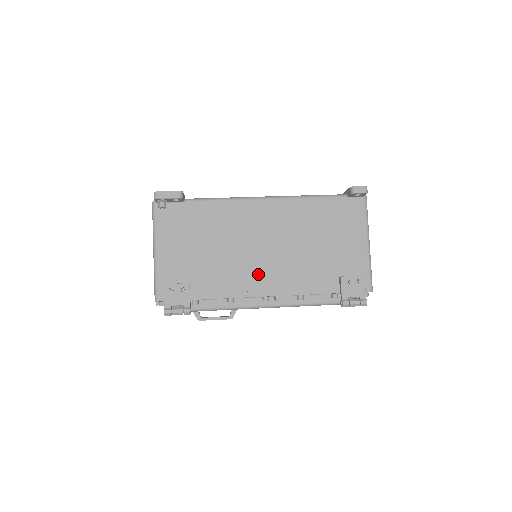
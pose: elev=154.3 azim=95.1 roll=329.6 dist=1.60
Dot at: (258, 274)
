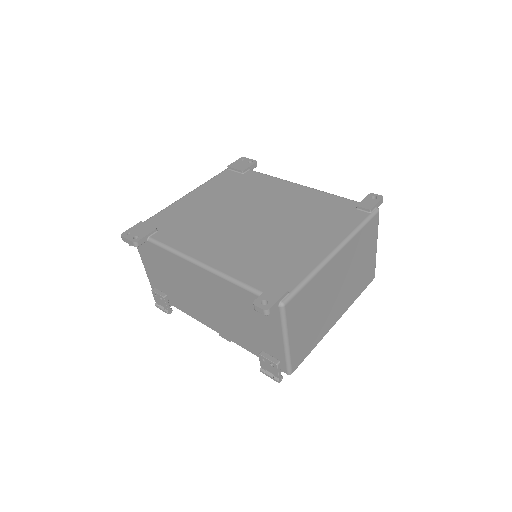
Dot at: (205, 314)
